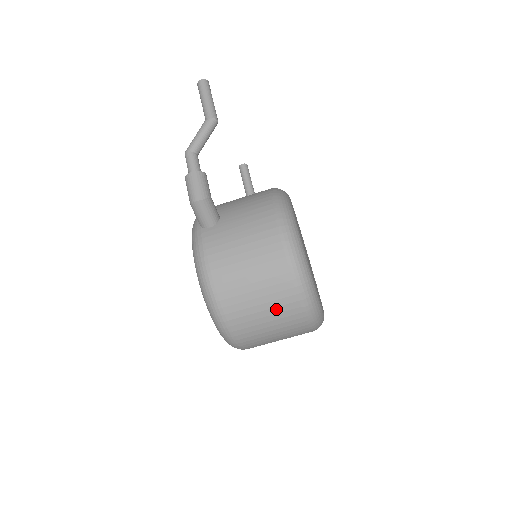
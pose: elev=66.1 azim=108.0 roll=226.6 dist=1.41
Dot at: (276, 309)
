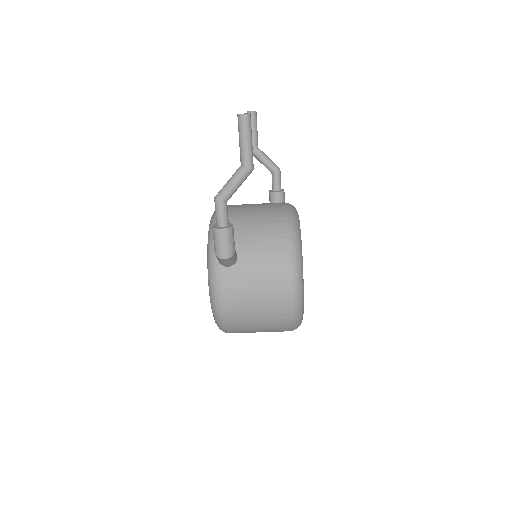
Dot at: (269, 330)
